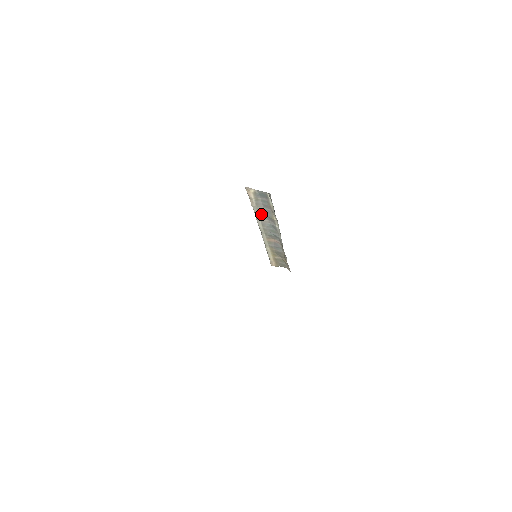
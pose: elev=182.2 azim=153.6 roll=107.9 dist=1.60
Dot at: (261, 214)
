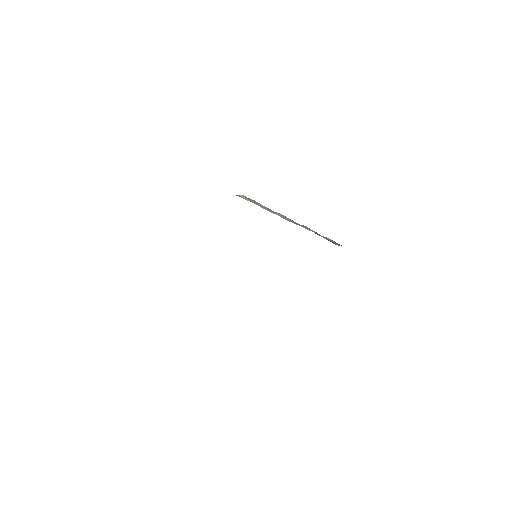
Dot at: (270, 211)
